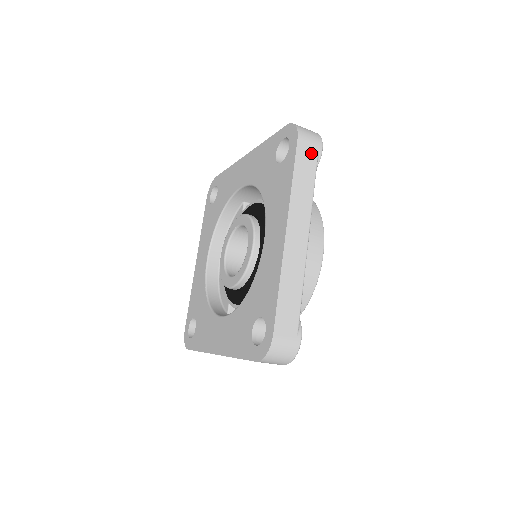
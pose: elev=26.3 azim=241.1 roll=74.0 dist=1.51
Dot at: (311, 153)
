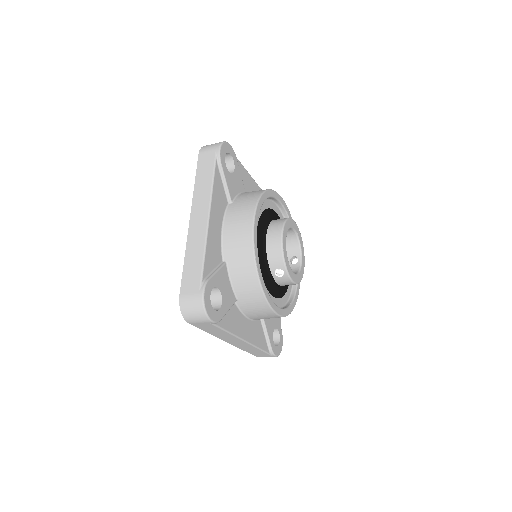
Dot at: (210, 158)
